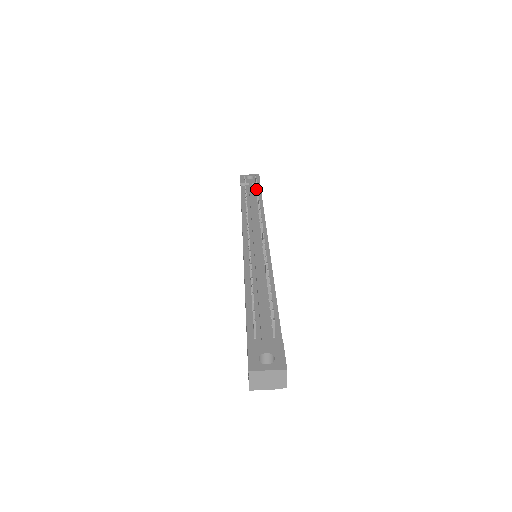
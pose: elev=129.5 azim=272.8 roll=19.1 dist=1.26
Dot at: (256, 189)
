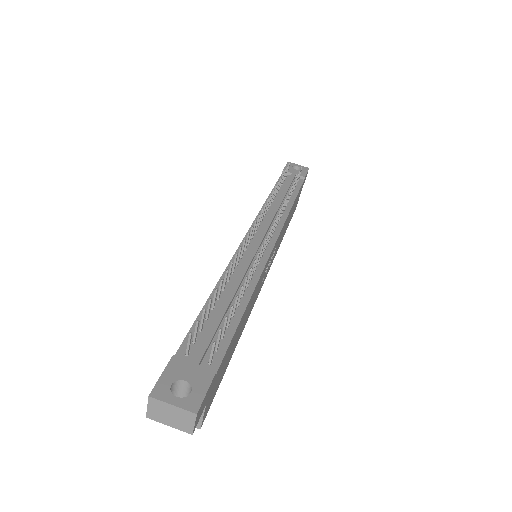
Dot at: occluded
